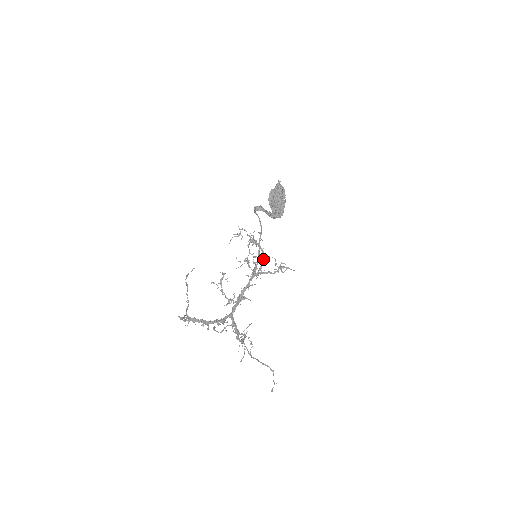
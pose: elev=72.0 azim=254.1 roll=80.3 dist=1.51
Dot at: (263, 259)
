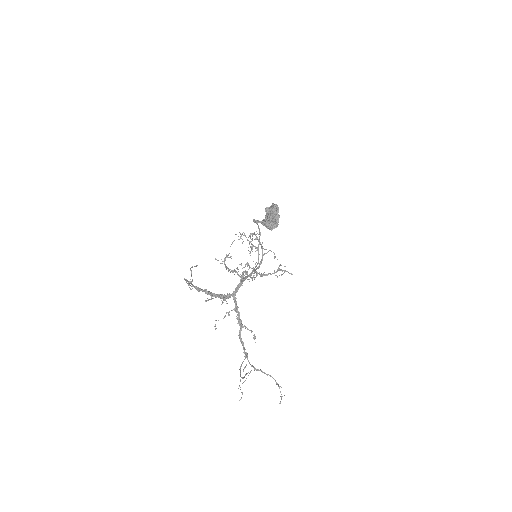
Dot at: (263, 248)
